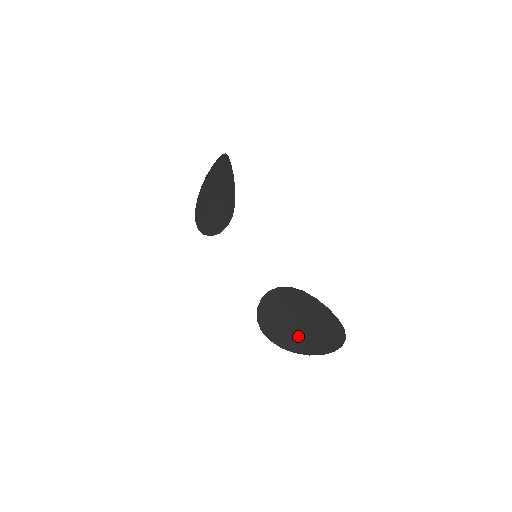
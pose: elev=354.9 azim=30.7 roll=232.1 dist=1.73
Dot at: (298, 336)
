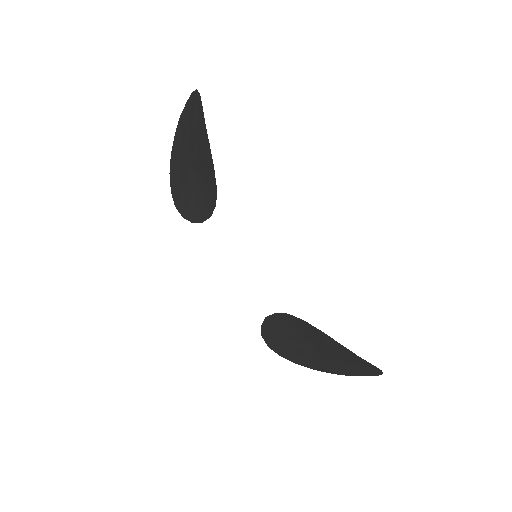
Dot at: (317, 360)
